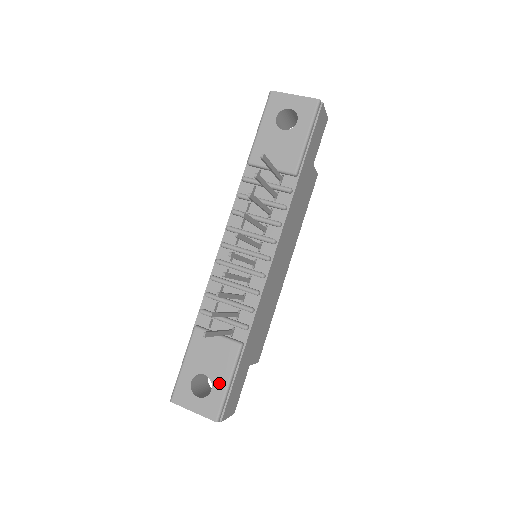
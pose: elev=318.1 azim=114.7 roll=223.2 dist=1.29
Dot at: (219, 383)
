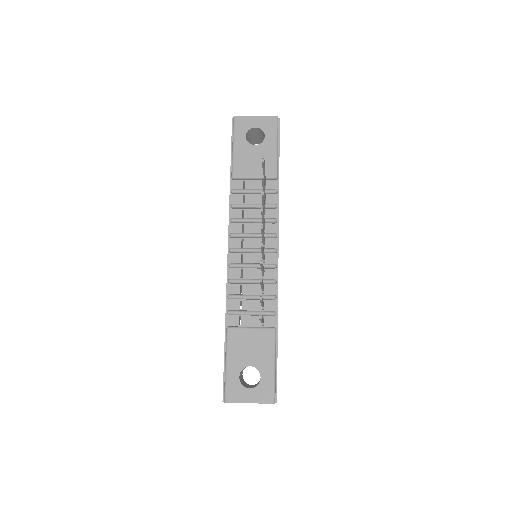
Dot at: (266, 369)
